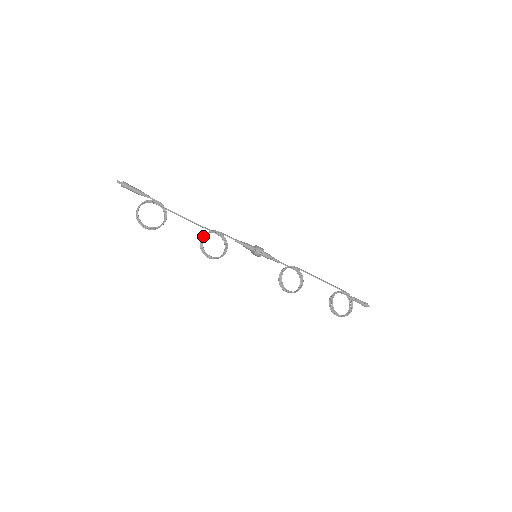
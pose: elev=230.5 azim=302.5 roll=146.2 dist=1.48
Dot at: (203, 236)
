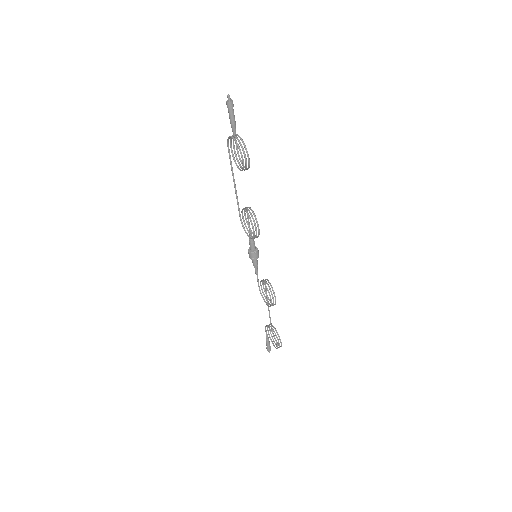
Dot at: (250, 207)
